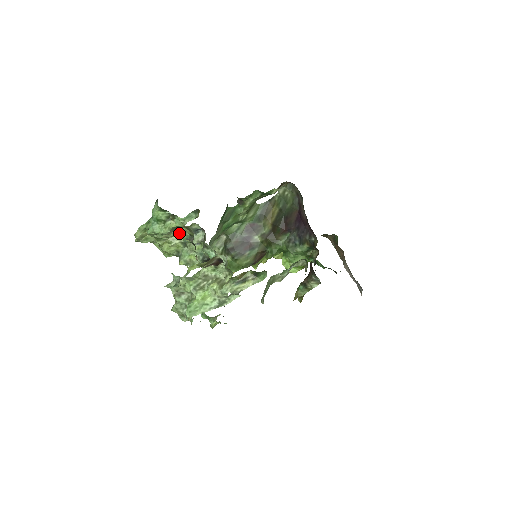
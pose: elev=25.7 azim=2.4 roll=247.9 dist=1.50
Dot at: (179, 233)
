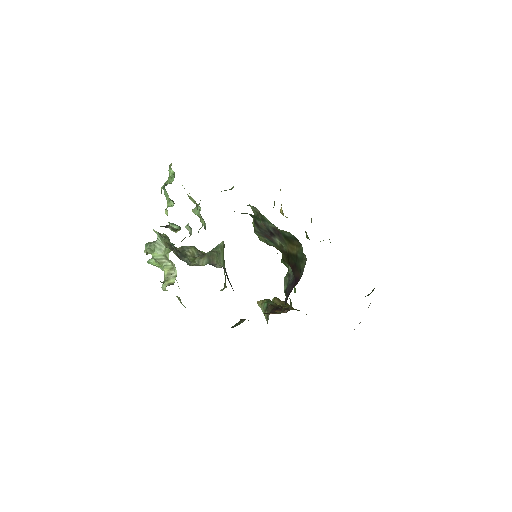
Dot at: occluded
